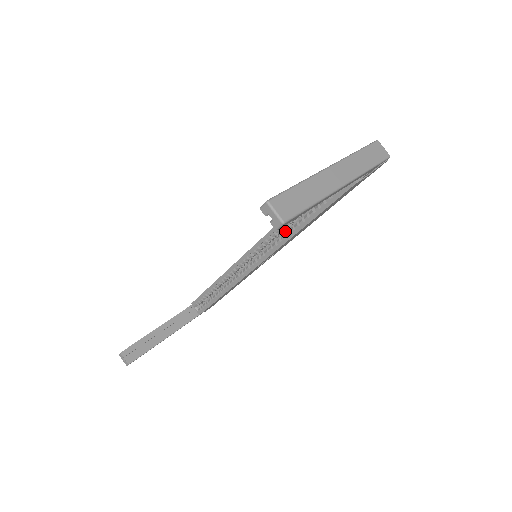
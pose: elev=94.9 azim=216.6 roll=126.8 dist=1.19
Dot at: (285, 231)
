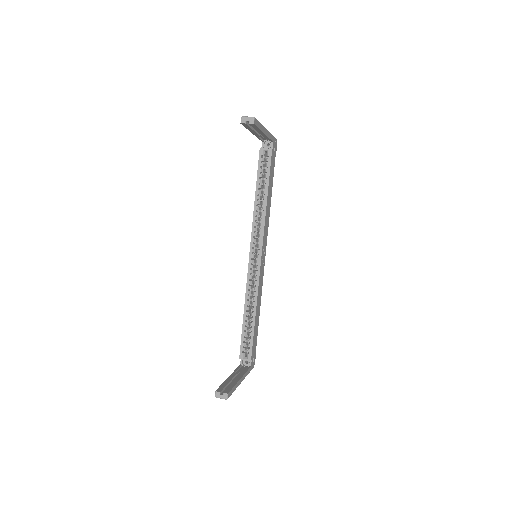
Dot at: occluded
